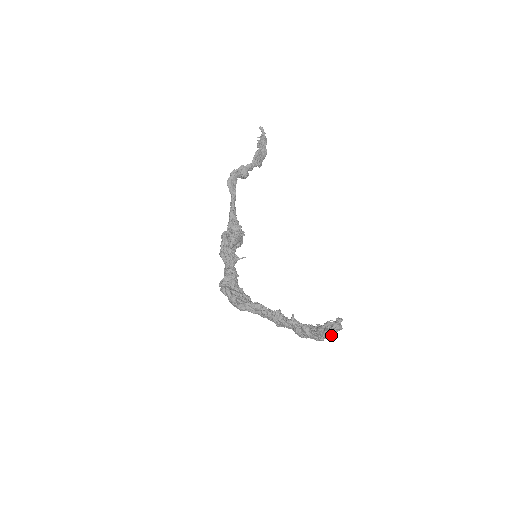
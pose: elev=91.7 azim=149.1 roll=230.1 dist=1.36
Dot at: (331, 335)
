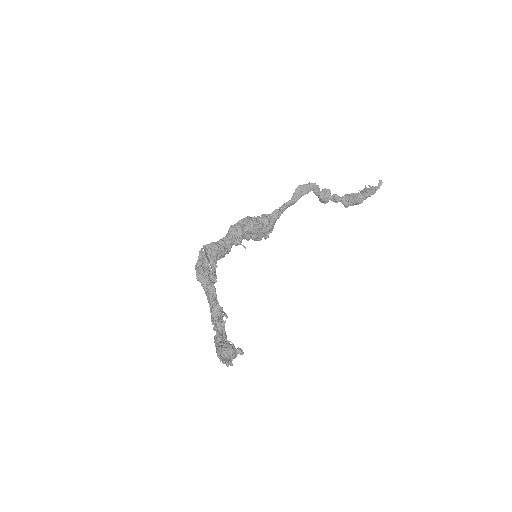
Dot at: (221, 355)
